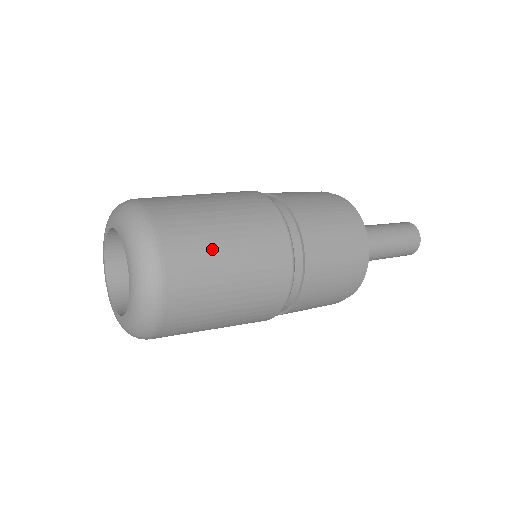
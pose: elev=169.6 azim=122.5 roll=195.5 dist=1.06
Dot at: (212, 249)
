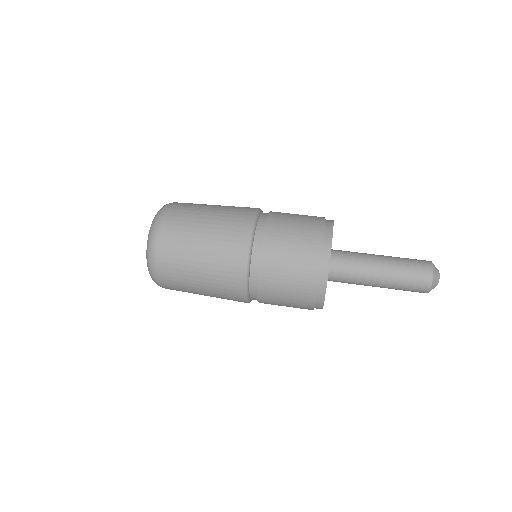
Dot at: (191, 291)
